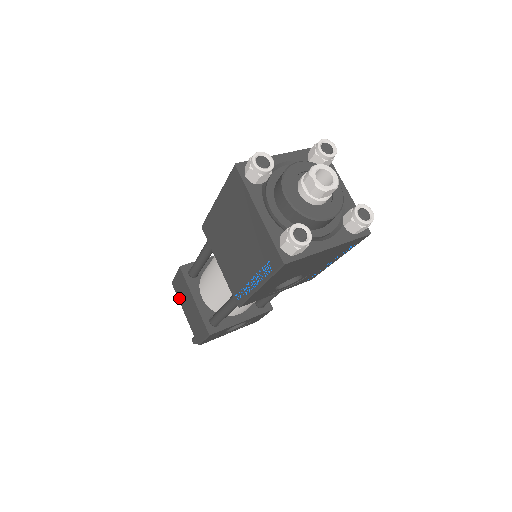
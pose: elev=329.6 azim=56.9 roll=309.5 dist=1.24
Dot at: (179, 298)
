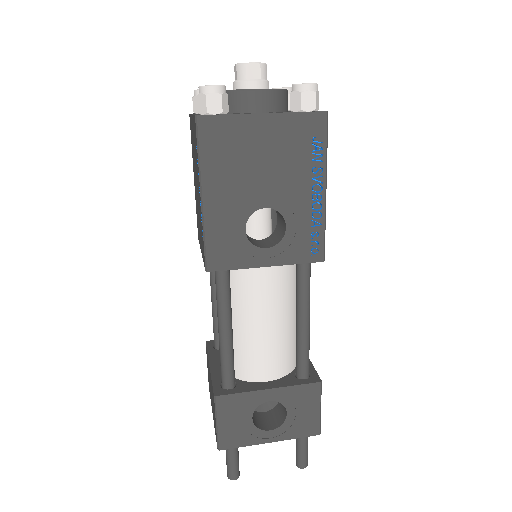
Dot at: (210, 398)
